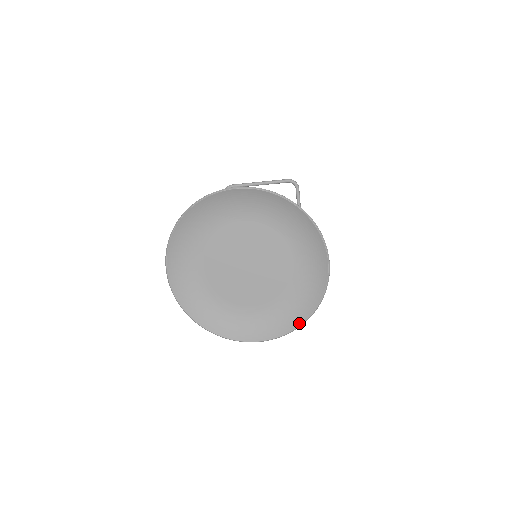
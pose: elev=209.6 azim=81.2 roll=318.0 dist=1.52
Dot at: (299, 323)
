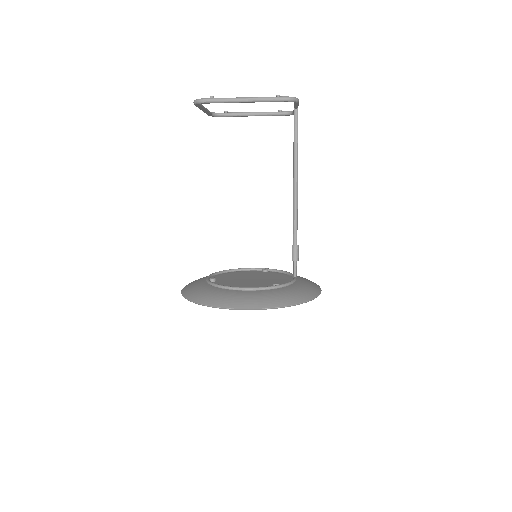
Dot at: occluded
